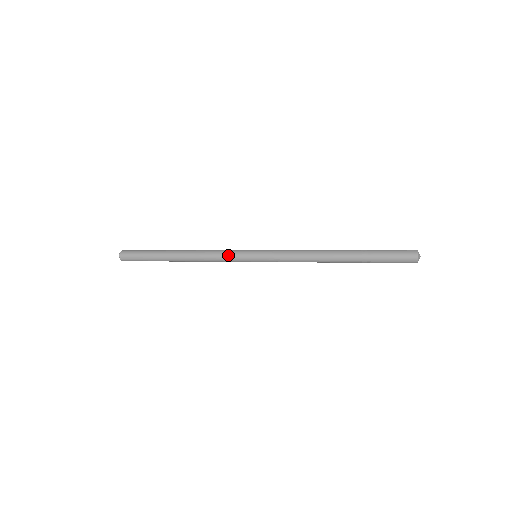
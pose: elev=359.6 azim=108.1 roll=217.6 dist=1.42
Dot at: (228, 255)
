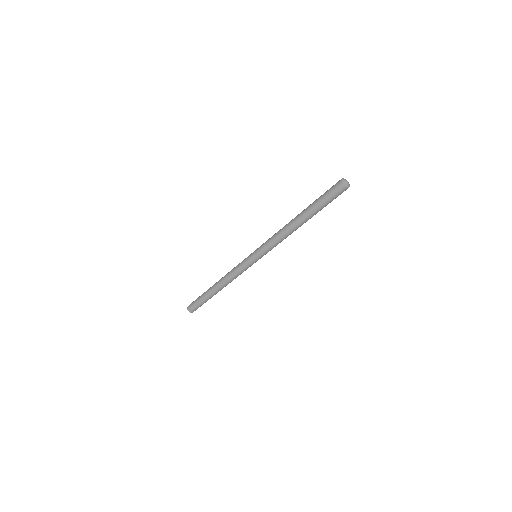
Dot at: (239, 266)
